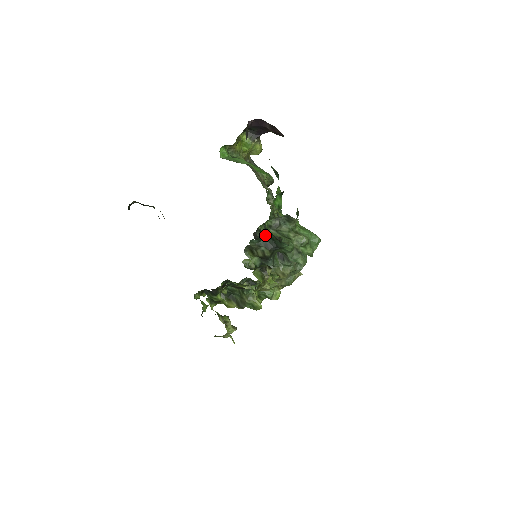
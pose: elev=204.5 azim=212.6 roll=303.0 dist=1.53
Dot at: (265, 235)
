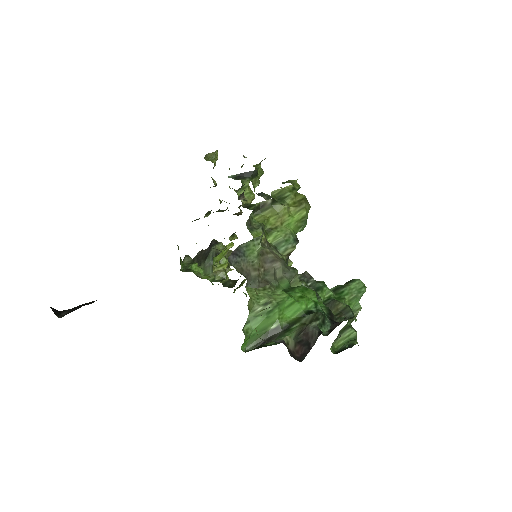
Dot at: occluded
